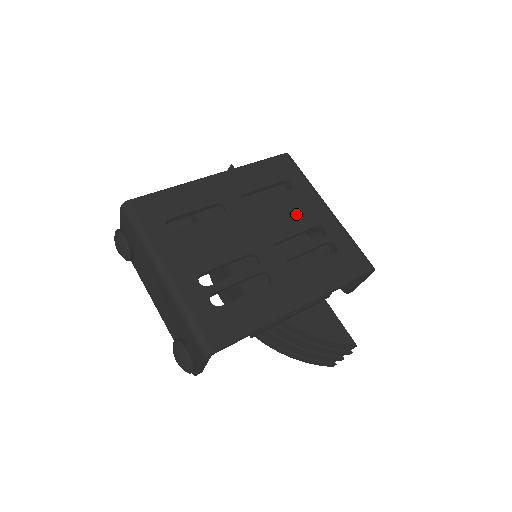
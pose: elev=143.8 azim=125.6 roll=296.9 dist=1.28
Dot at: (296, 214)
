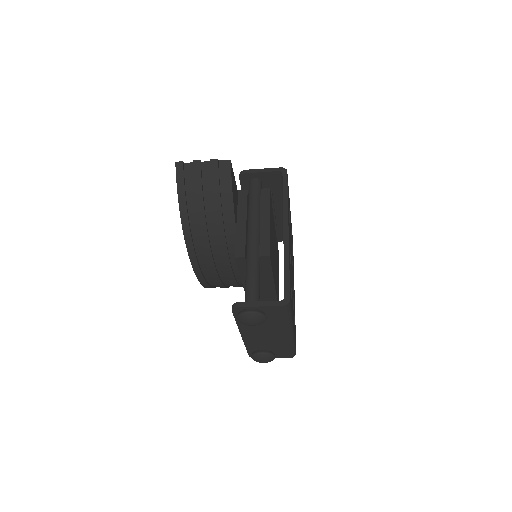
Dot at: occluded
